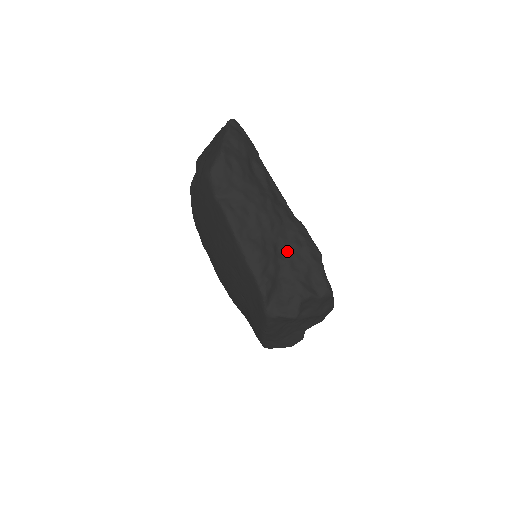
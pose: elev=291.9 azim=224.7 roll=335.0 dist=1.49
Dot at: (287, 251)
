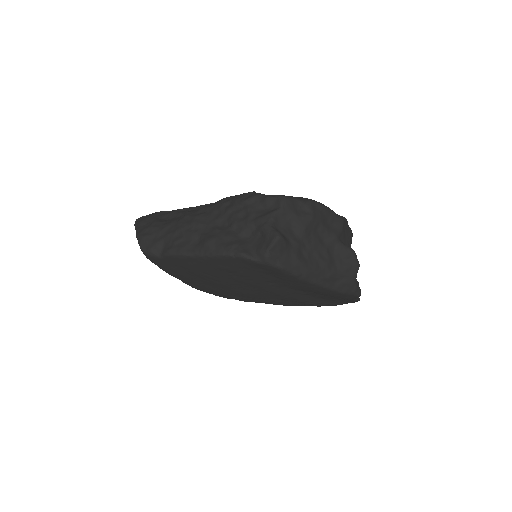
Dot at: (228, 219)
